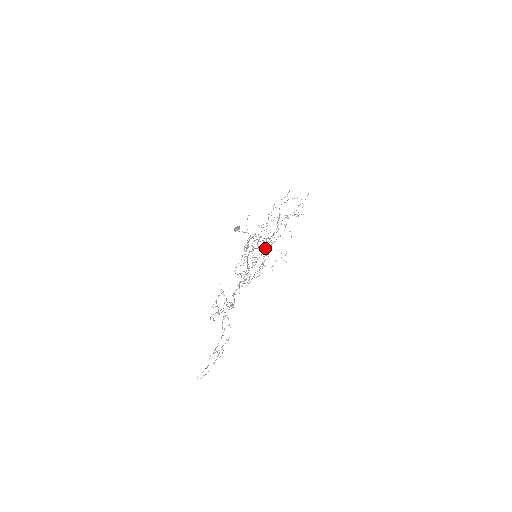
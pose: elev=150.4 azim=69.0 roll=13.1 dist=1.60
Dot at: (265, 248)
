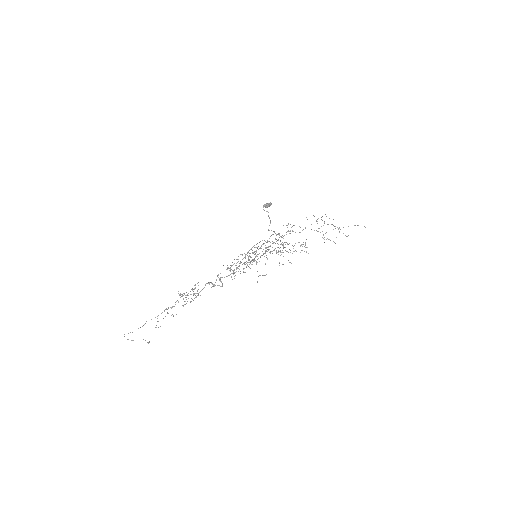
Dot at: occluded
